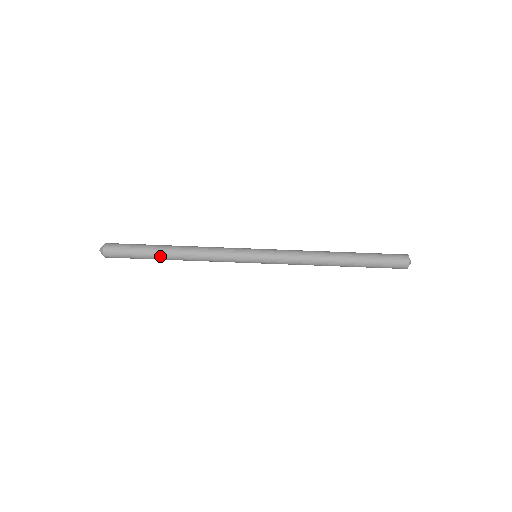
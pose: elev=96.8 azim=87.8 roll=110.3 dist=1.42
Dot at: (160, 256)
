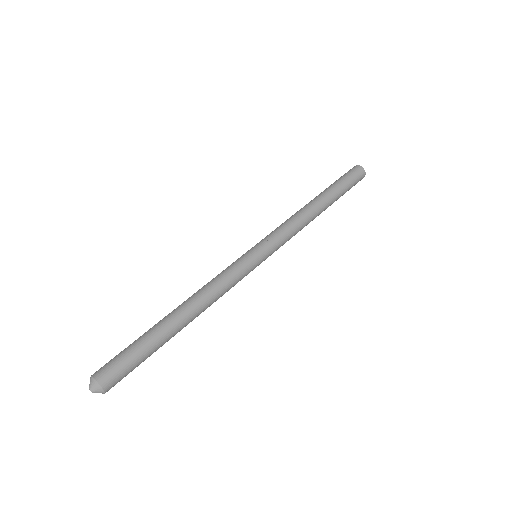
Dot at: (168, 327)
